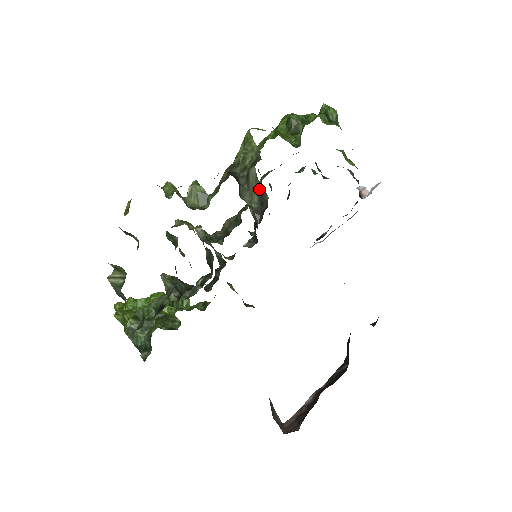
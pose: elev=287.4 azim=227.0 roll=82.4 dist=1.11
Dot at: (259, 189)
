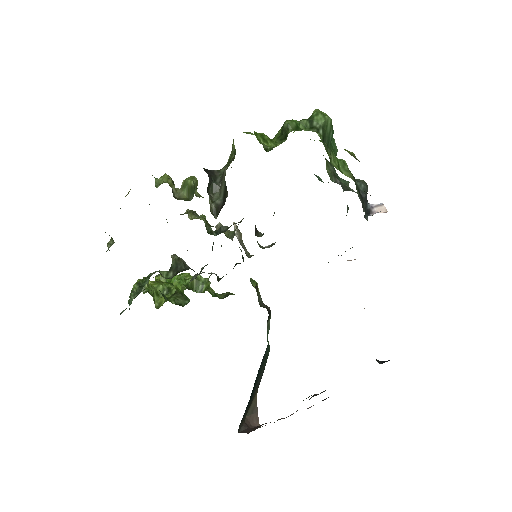
Dot at: (224, 187)
